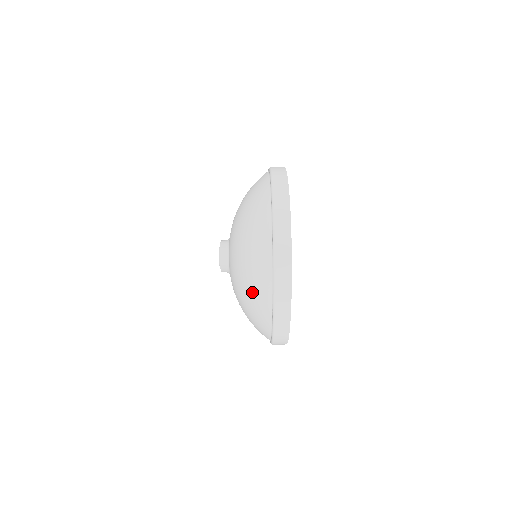
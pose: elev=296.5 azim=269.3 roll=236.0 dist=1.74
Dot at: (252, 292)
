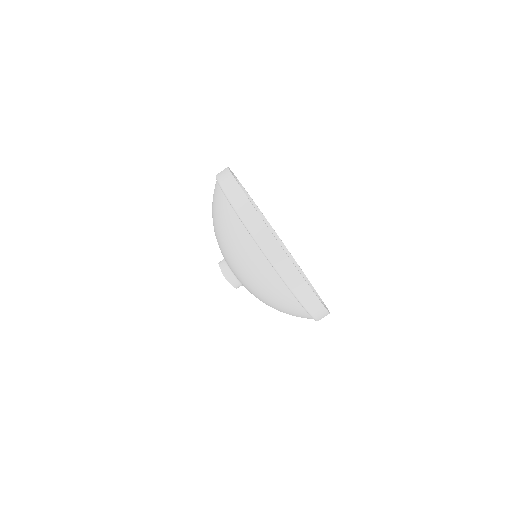
Dot at: (278, 303)
